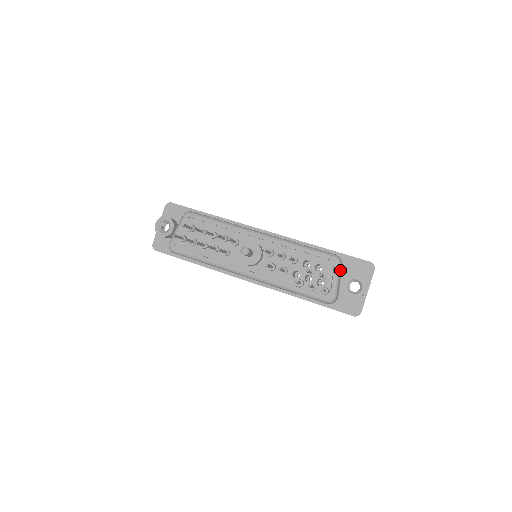
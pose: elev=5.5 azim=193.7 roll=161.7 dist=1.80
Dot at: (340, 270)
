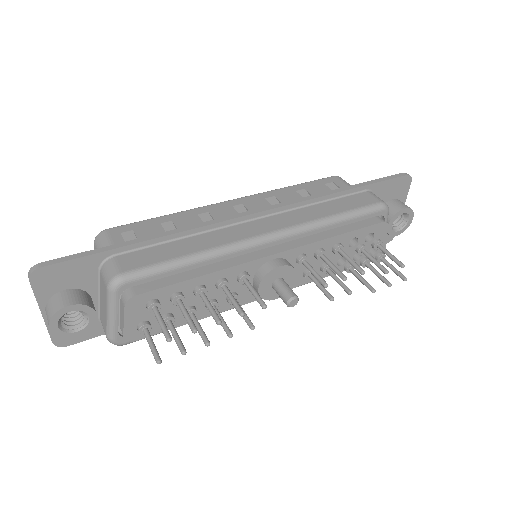
Dot at: (387, 217)
